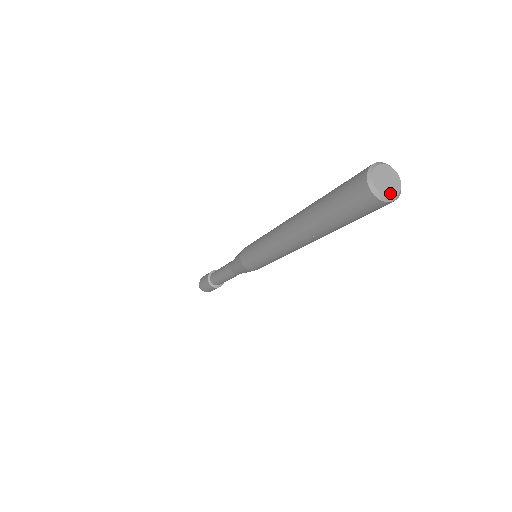
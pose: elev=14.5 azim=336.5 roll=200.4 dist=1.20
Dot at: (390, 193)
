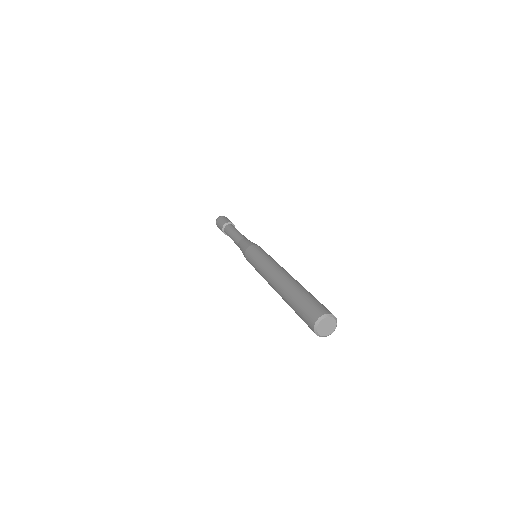
Dot at: (327, 333)
